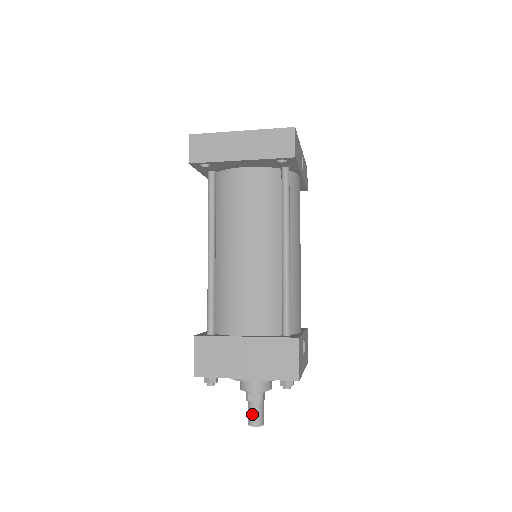
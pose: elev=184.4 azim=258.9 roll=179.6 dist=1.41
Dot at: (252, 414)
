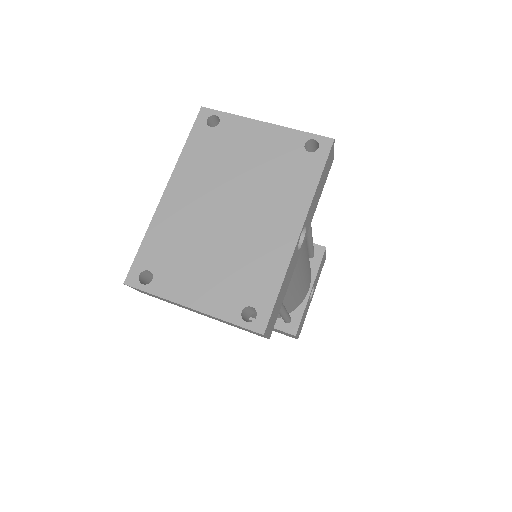
Dot at: occluded
